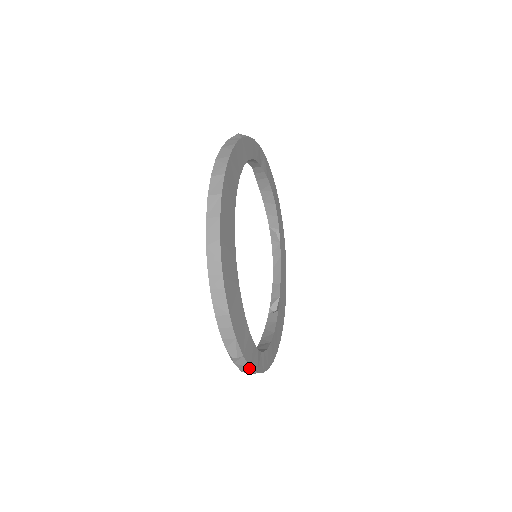
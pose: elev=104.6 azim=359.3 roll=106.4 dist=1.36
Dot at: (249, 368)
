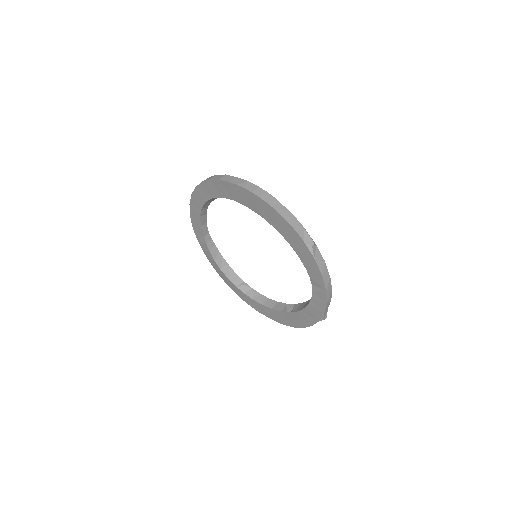
Dot at: (324, 265)
